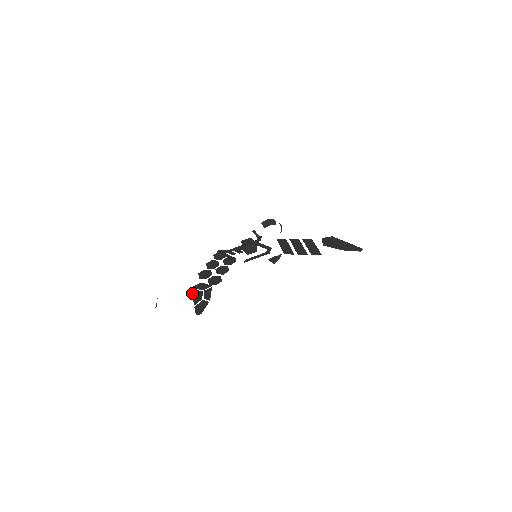
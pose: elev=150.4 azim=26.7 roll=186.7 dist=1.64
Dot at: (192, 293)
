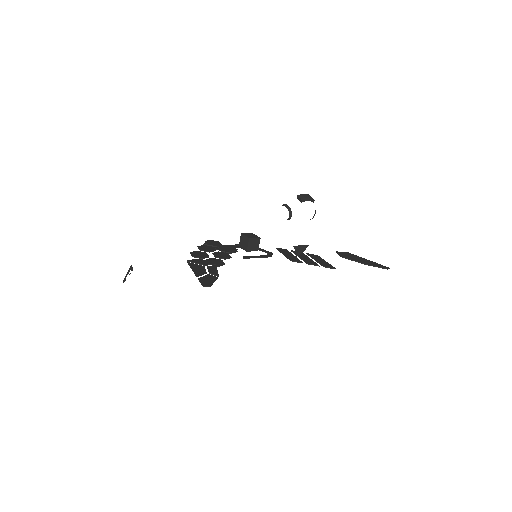
Dot at: (190, 265)
